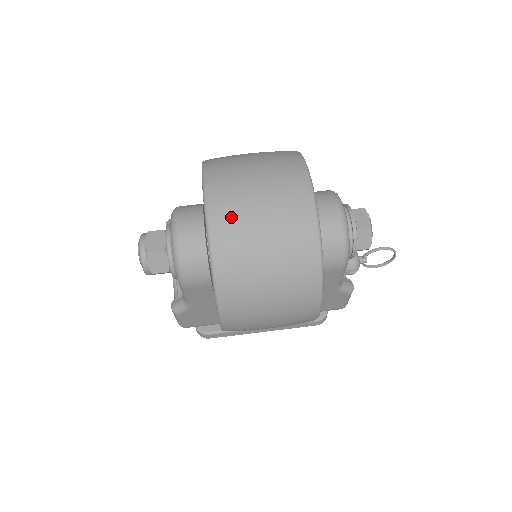
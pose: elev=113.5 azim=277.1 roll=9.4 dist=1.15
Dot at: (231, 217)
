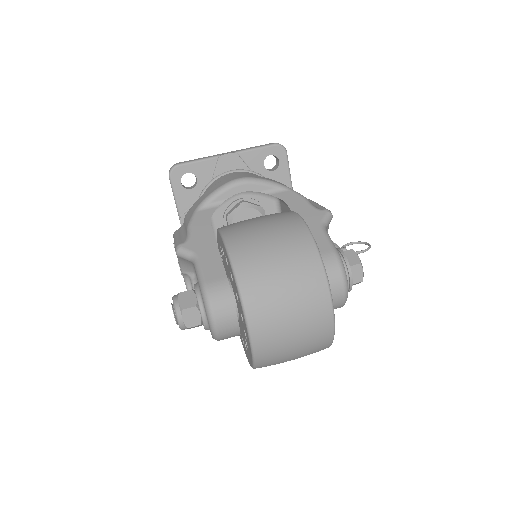
Dot at: (272, 348)
